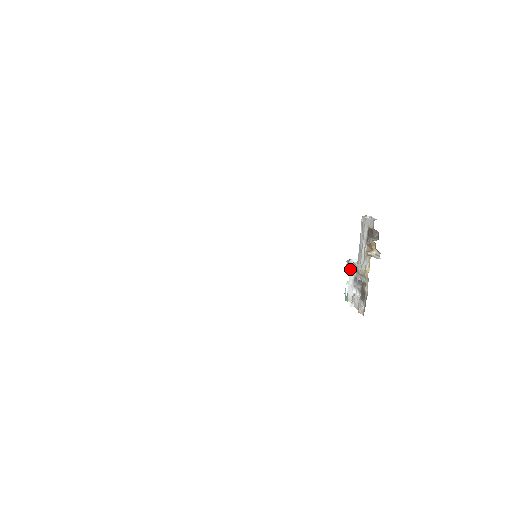
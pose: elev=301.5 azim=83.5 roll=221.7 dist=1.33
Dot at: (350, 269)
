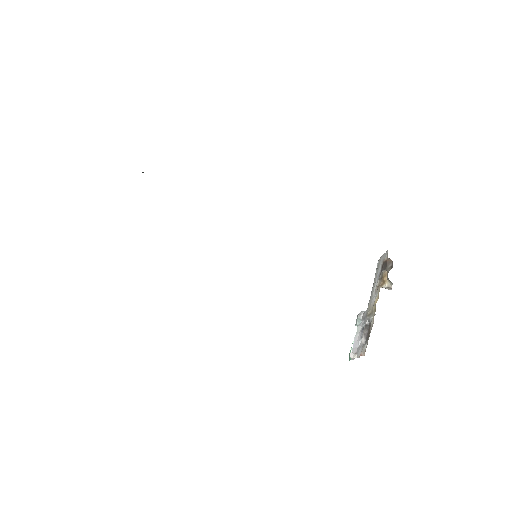
Dot at: (359, 321)
